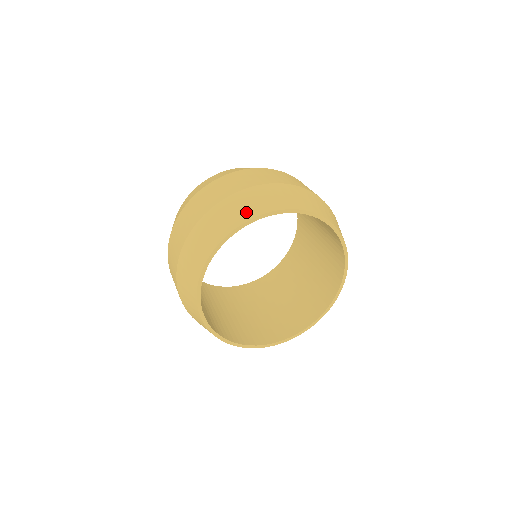
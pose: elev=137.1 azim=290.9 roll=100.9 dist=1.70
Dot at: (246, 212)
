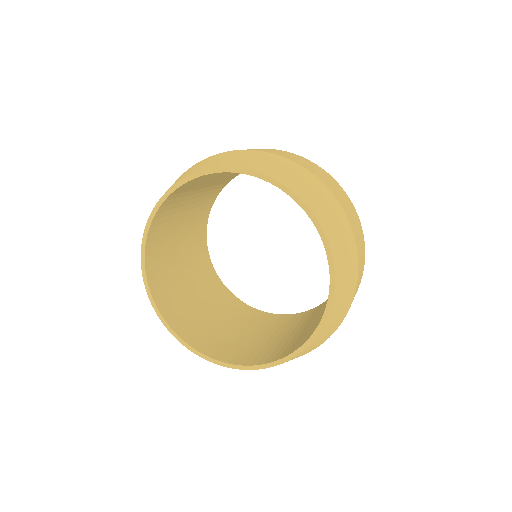
Dot at: (205, 166)
